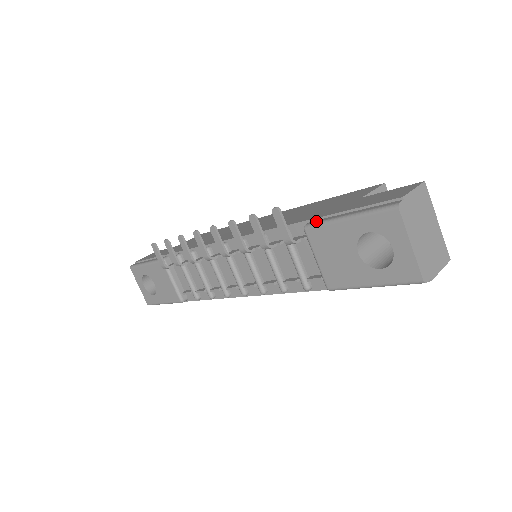
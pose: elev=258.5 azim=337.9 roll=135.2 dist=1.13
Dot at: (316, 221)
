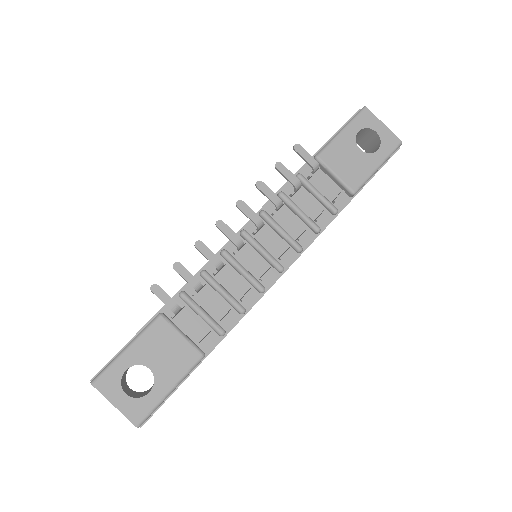
Dot at: (320, 150)
